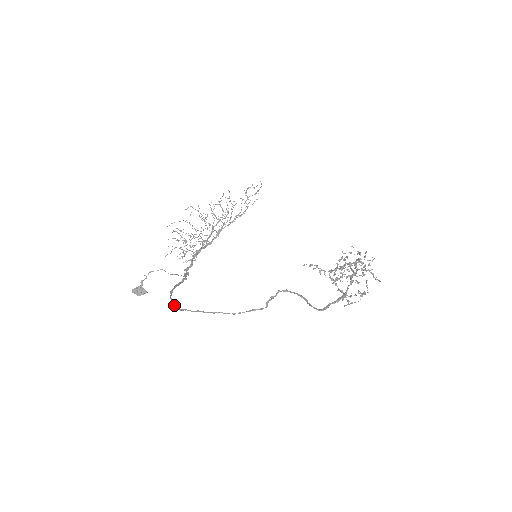
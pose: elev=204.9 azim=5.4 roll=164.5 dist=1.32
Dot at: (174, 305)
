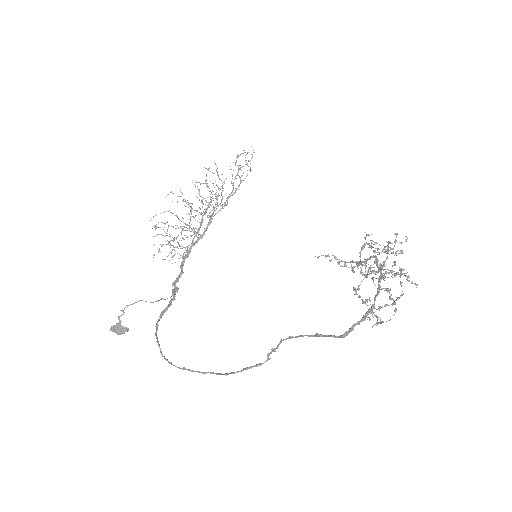
Dot at: occluded
